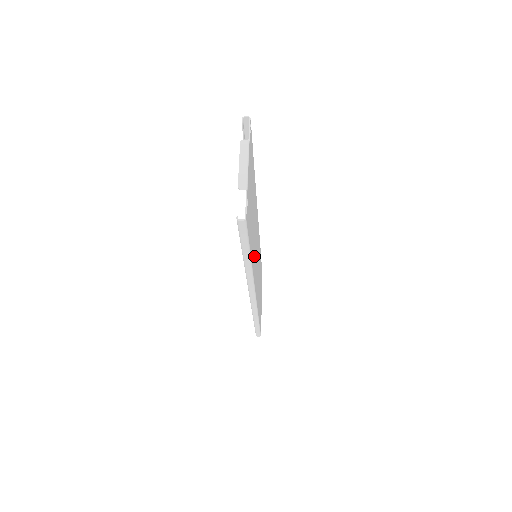
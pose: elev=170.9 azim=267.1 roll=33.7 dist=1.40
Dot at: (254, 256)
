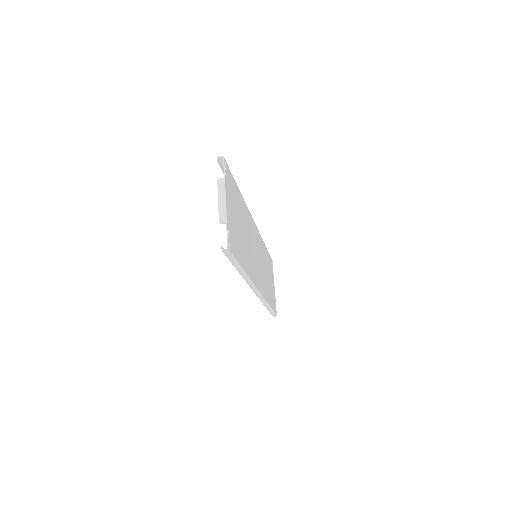
Dot at: (250, 261)
